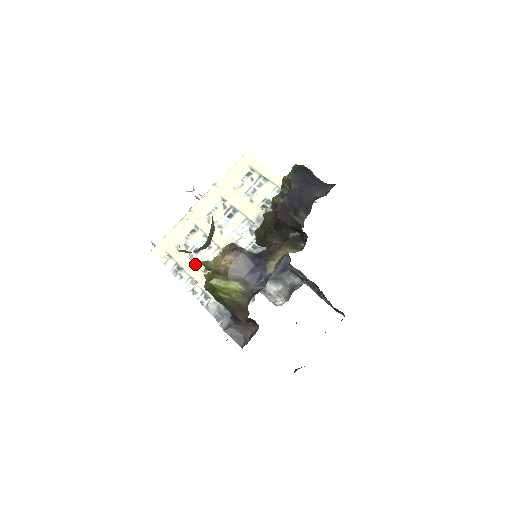
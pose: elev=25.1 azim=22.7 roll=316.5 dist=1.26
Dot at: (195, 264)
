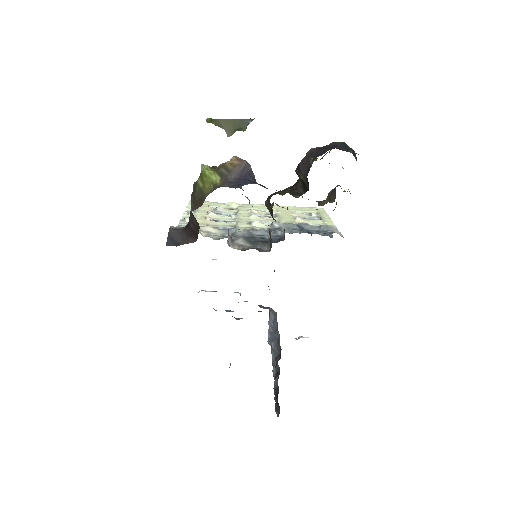
Dot at: (207, 214)
